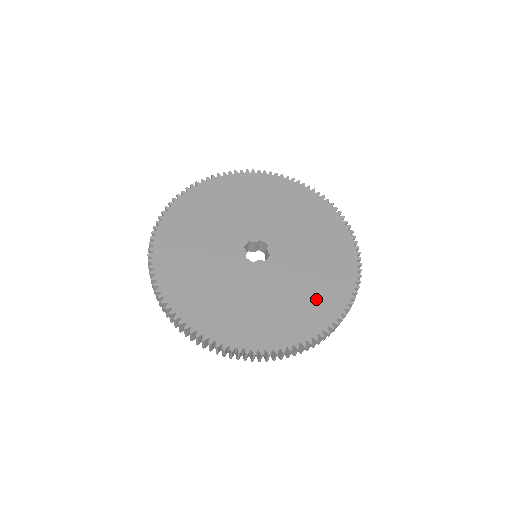
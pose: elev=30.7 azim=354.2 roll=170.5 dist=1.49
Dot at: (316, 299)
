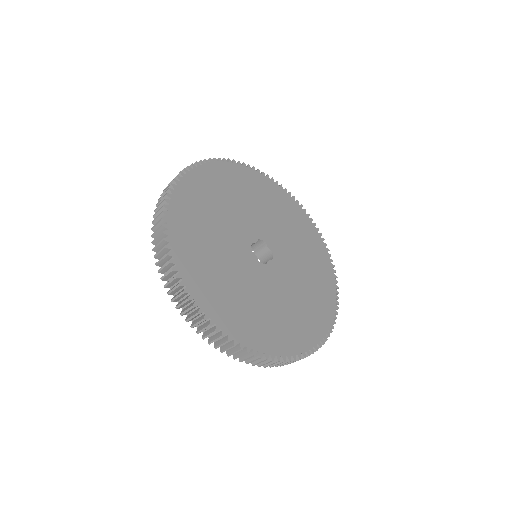
Dot at: (256, 321)
